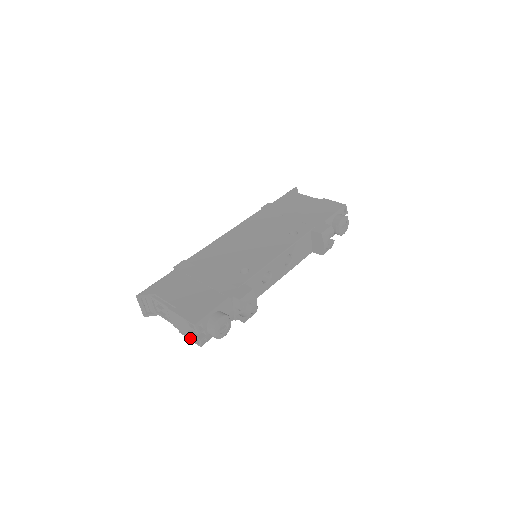
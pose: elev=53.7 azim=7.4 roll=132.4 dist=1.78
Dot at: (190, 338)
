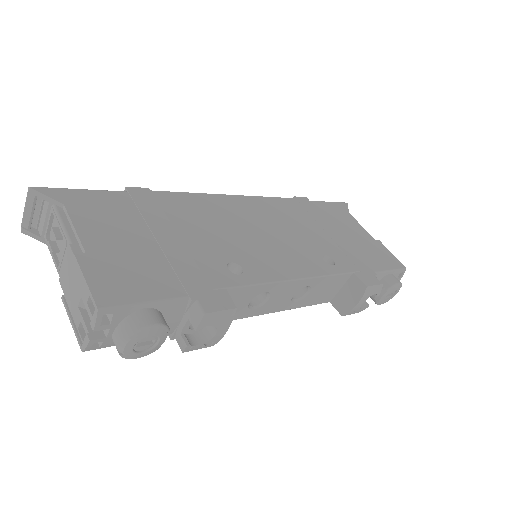
Dot at: (73, 322)
